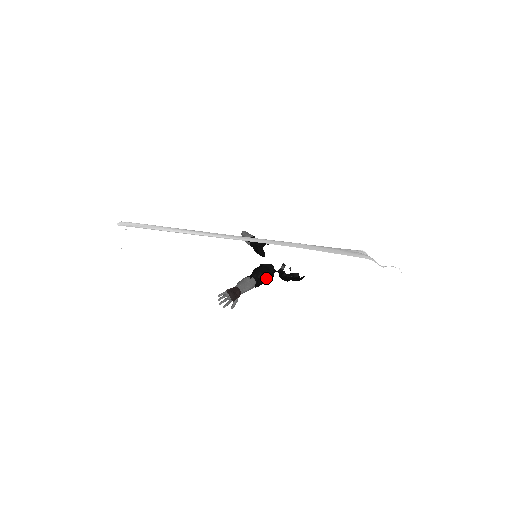
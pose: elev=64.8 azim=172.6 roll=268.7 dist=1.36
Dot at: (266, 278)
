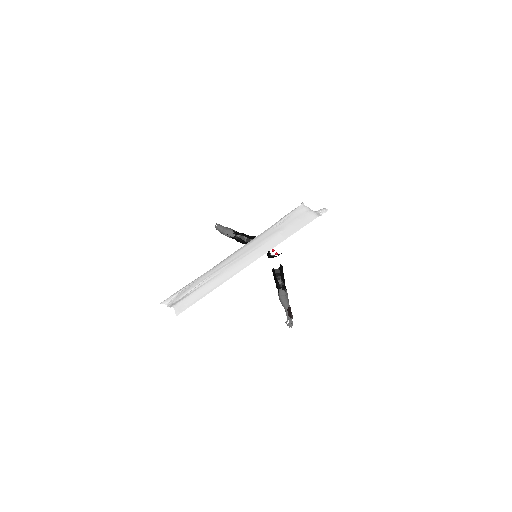
Dot at: occluded
